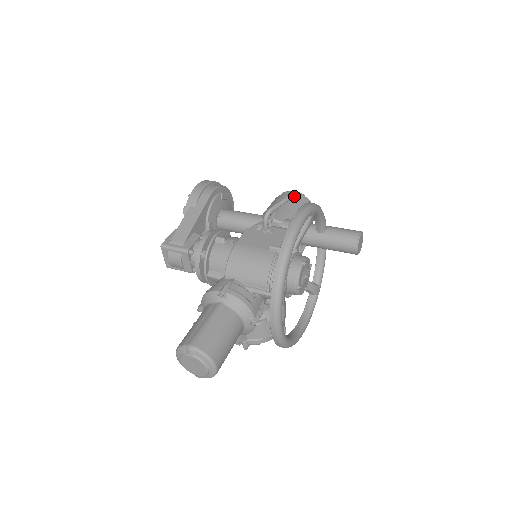
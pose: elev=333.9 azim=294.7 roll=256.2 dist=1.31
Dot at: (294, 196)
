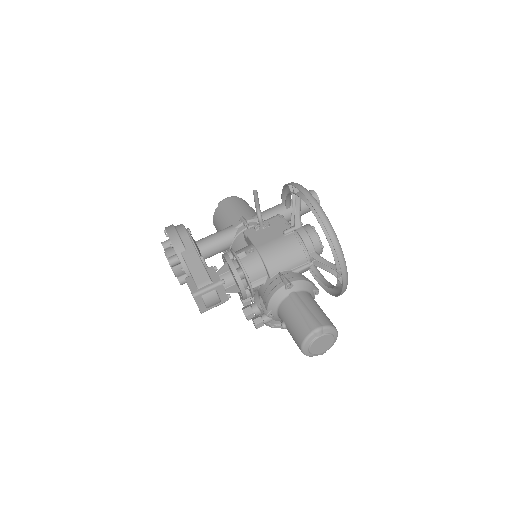
Dot at: (257, 192)
